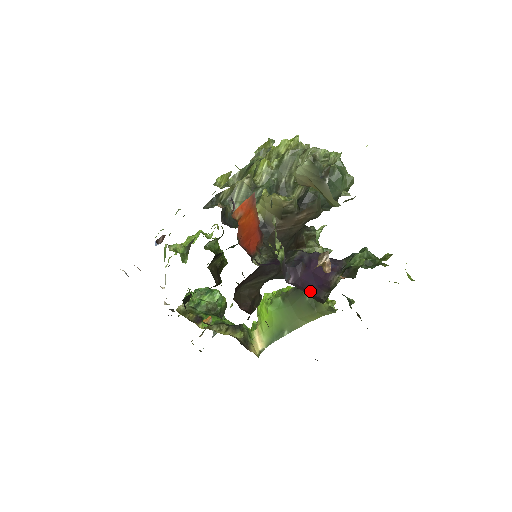
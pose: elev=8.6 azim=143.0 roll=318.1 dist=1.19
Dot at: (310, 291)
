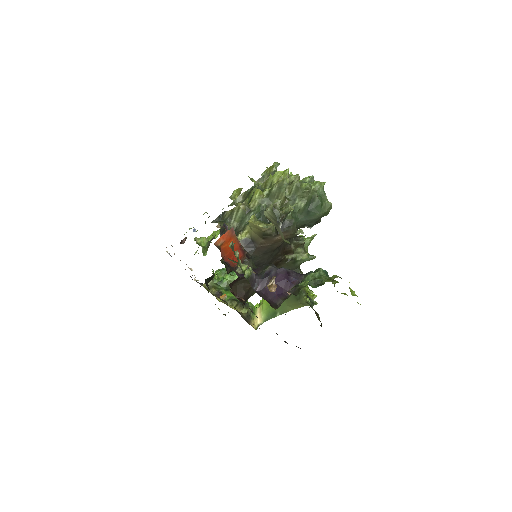
Dot at: (271, 298)
